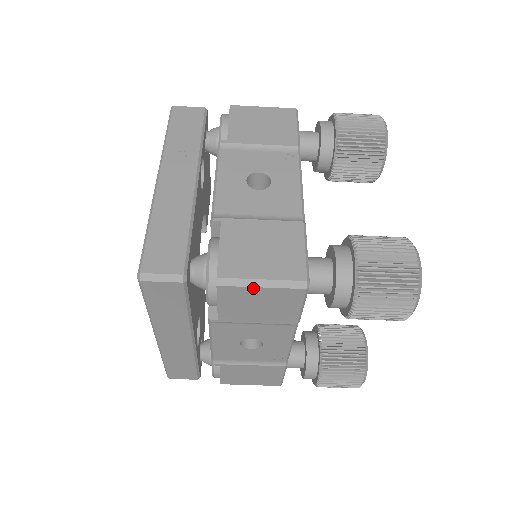
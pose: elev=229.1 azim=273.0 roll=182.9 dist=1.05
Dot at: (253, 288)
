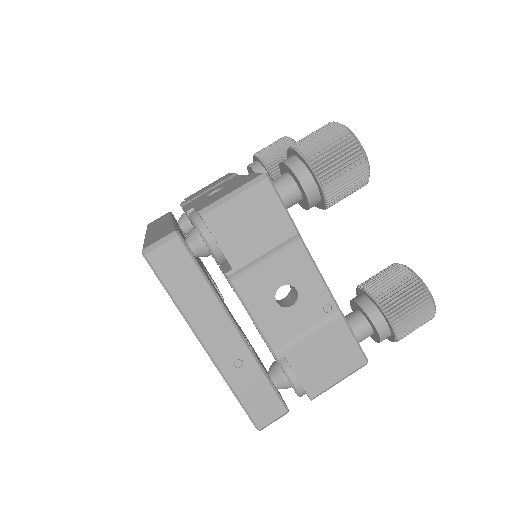
Dot at: (229, 202)
